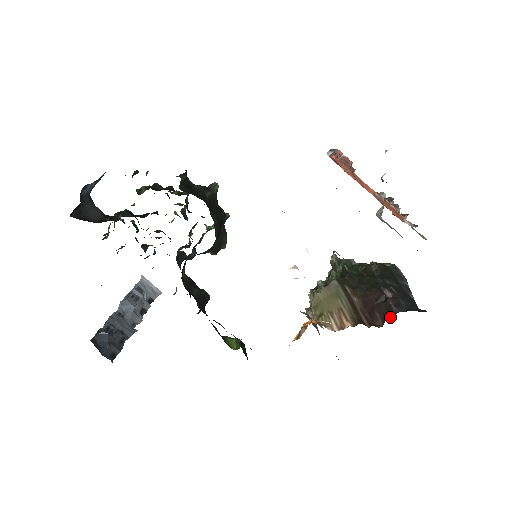
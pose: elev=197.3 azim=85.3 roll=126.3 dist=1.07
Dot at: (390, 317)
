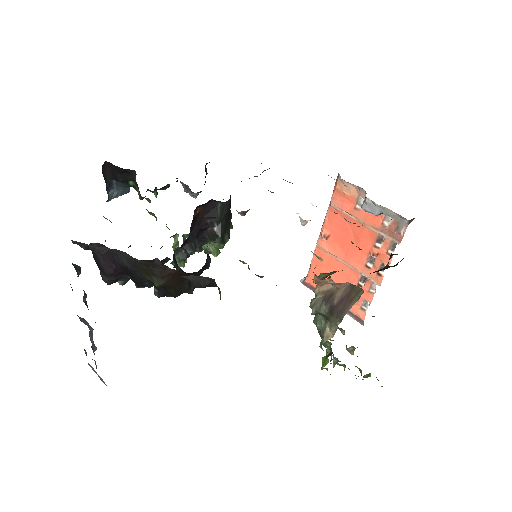
Dot at: occluded
